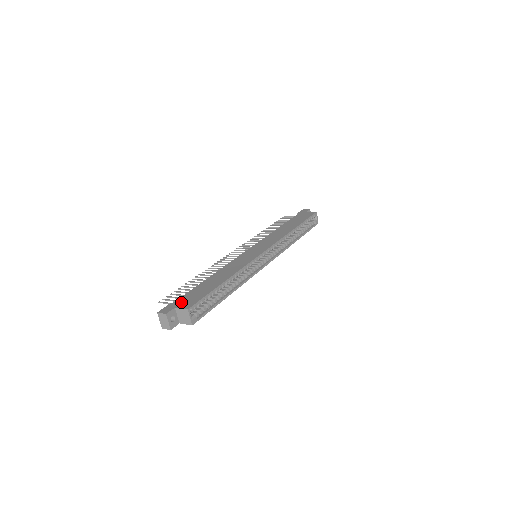
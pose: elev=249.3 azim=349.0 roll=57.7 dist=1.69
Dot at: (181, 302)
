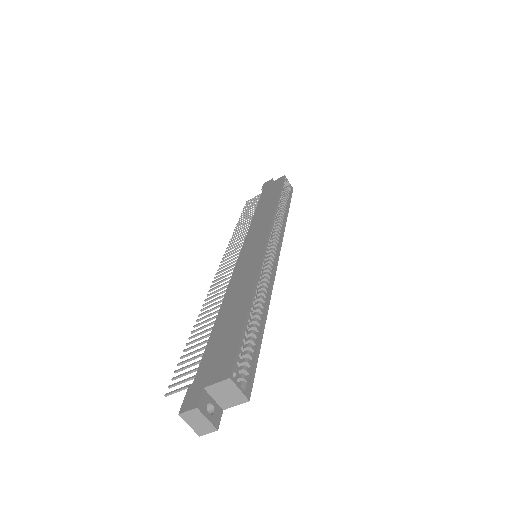
Dot at: (207, 373)
